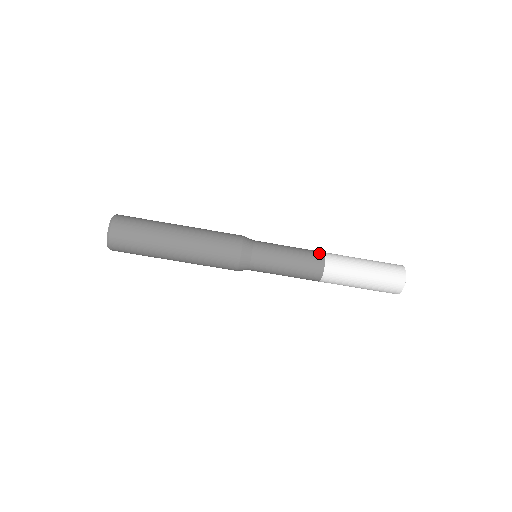
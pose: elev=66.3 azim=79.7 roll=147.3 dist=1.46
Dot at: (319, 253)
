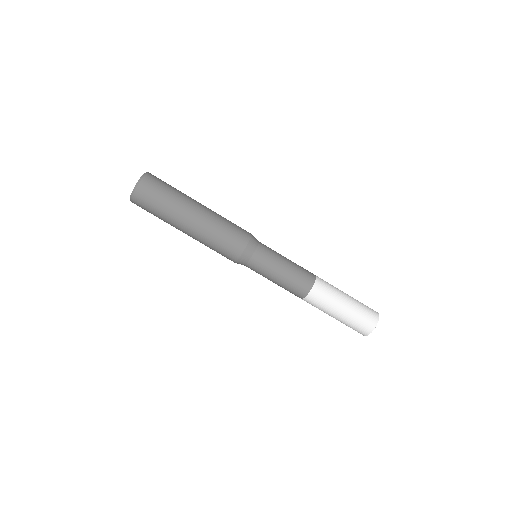
Dot at: occluded
